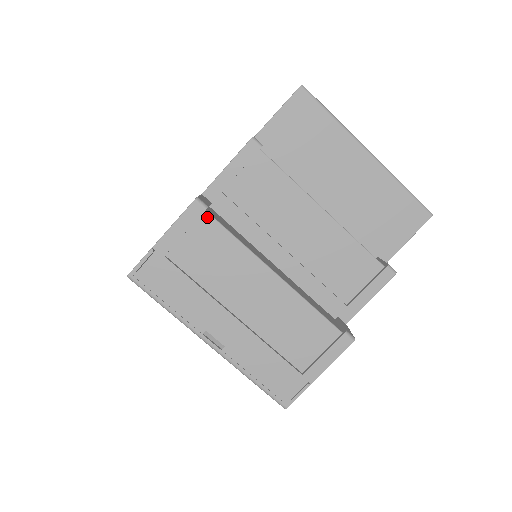
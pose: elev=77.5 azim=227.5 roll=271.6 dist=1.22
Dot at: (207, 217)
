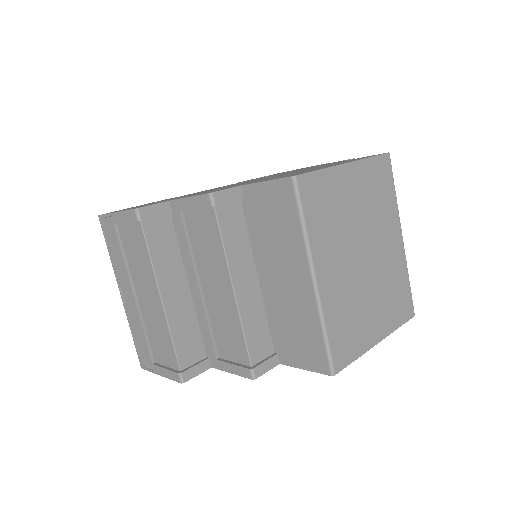
Dot at: (140, 225)
